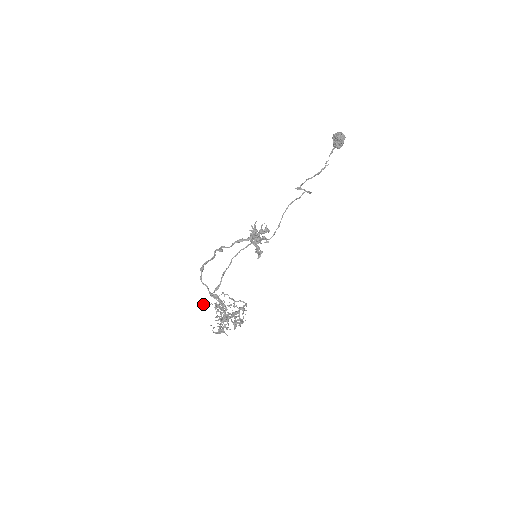
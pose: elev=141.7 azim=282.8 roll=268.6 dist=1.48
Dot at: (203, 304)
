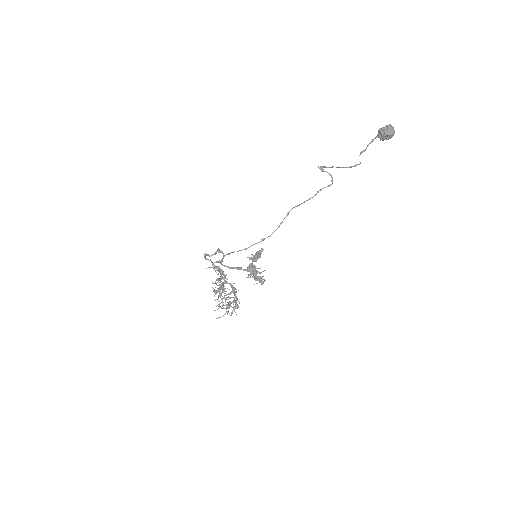
Dot at: (206, 268)
